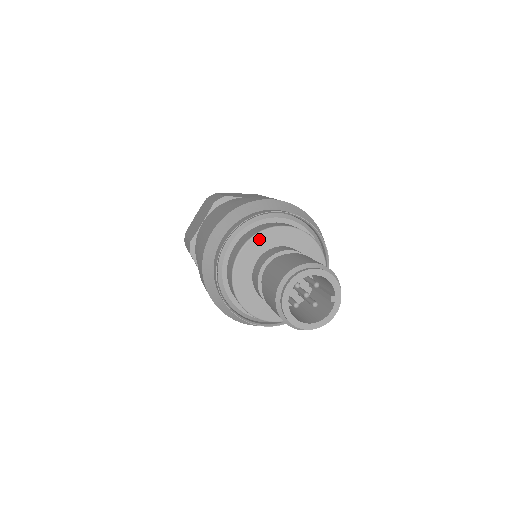
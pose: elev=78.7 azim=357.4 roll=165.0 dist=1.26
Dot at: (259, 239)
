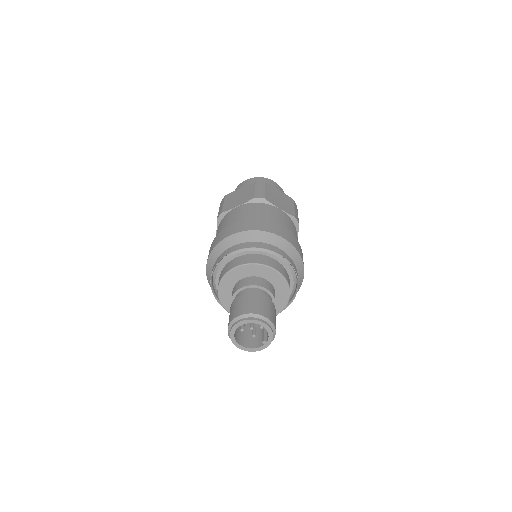
Dot at: (253, 267)
